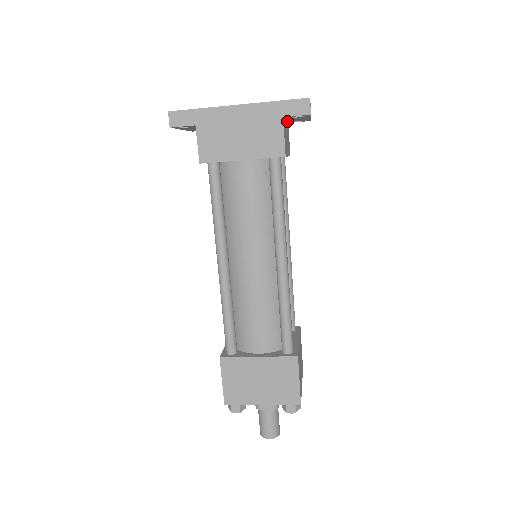
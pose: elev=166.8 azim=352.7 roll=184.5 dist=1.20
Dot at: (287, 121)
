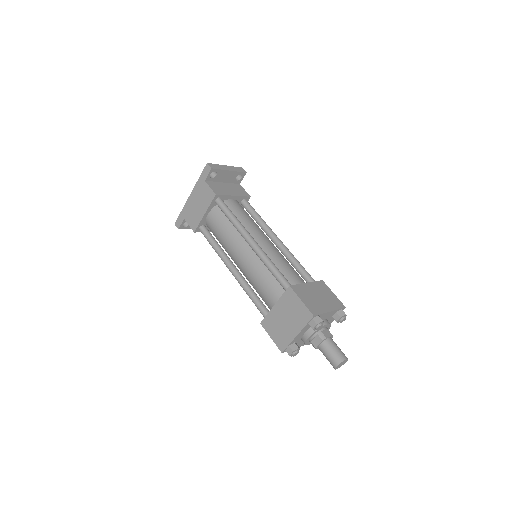
Dot at: (230, 183)
